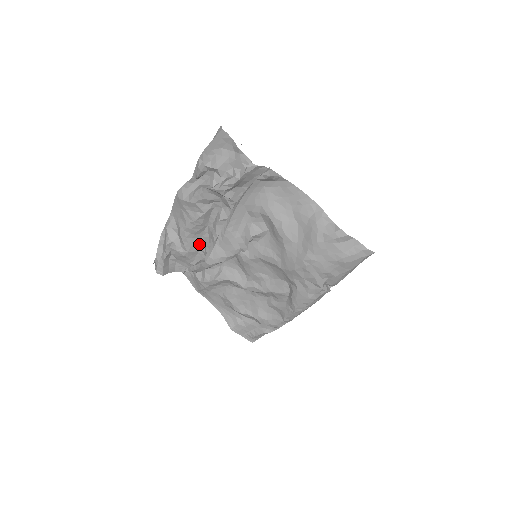
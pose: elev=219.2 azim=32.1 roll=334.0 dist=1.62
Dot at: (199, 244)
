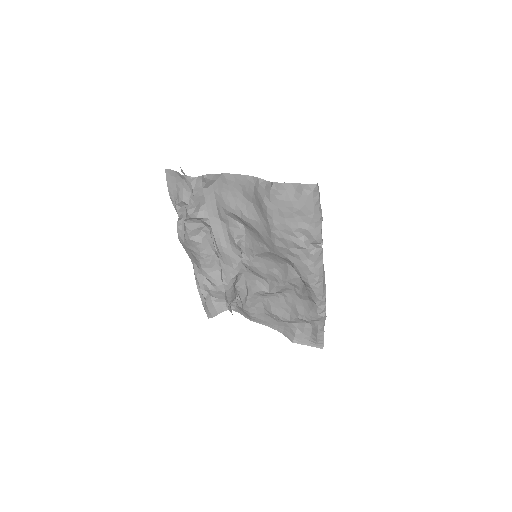
Dot at: occluded
